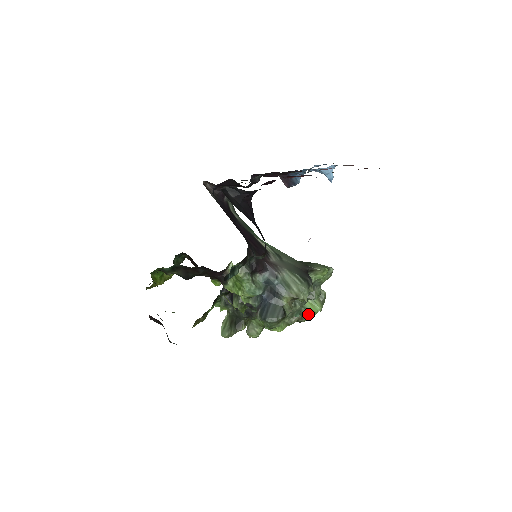
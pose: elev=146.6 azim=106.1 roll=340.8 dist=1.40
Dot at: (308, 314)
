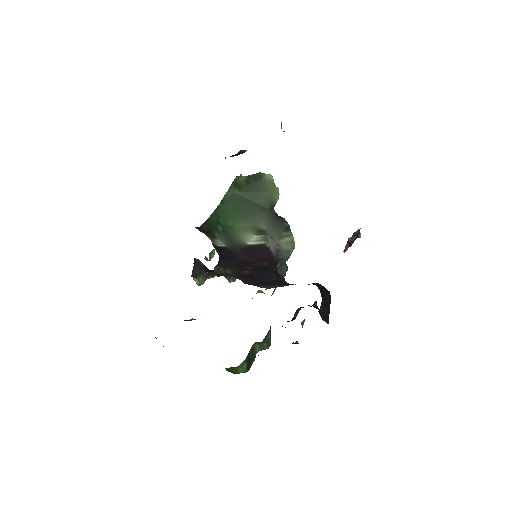
Dot at: occluded
